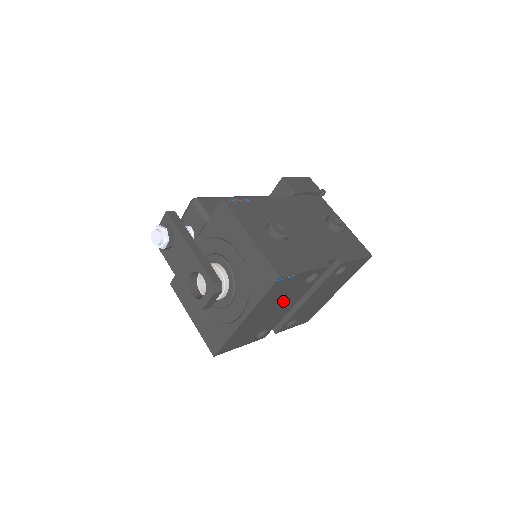
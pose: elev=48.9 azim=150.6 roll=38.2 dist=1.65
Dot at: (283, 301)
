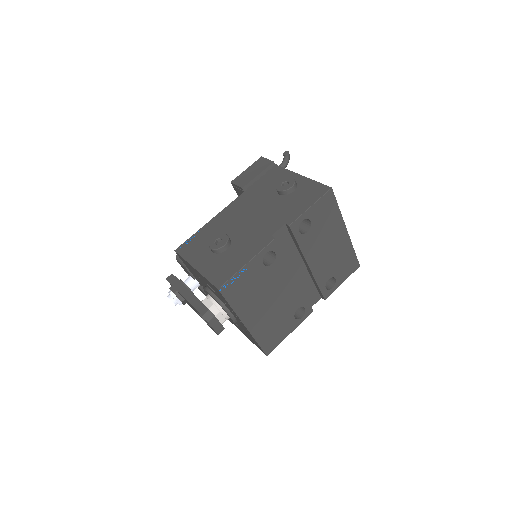
Dot at: (270, 289)
